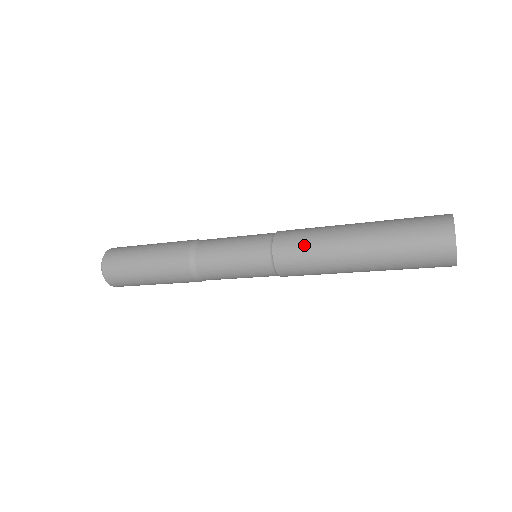
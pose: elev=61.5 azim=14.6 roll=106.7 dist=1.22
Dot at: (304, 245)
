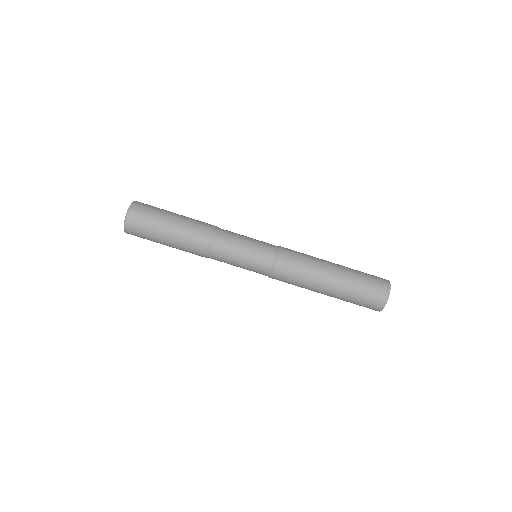
Dot at: (296, 275)
